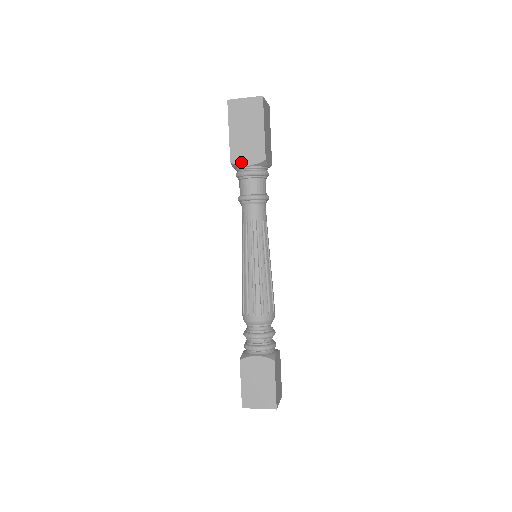
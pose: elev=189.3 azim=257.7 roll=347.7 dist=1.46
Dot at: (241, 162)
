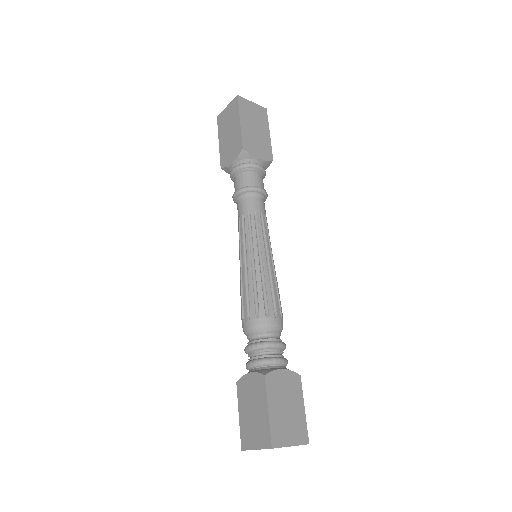
Dot at: (253, 153)
